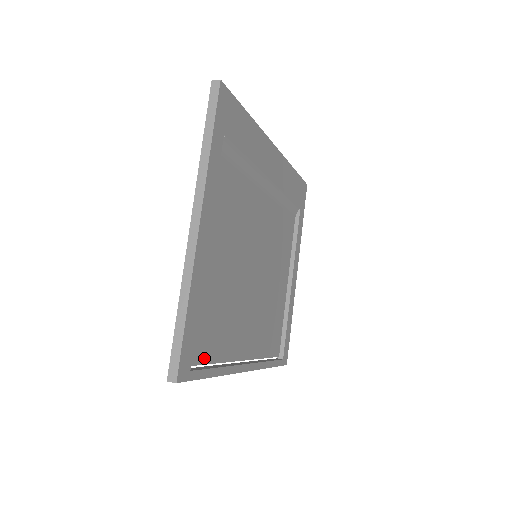
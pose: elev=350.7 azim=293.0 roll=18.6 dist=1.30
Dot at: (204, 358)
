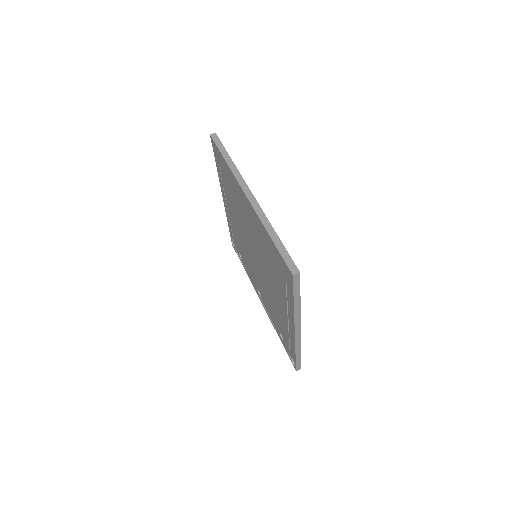
Dot at: occluded
